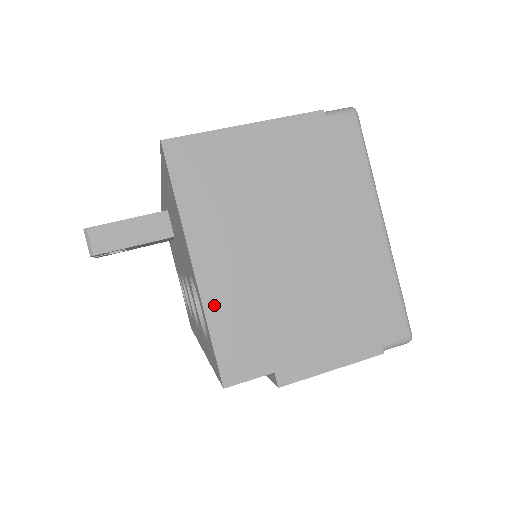
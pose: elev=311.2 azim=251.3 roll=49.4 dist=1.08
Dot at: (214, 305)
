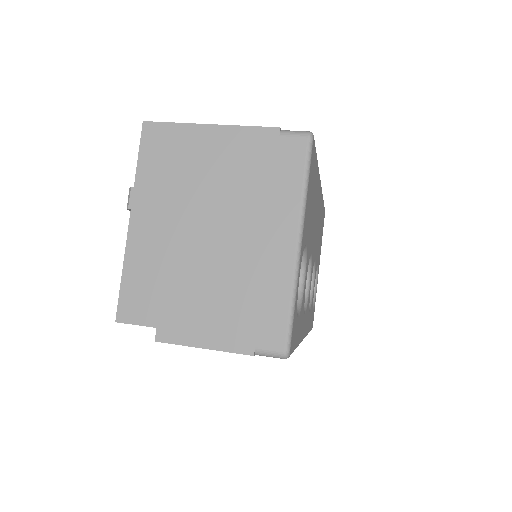
Dot at: (133, 256)
